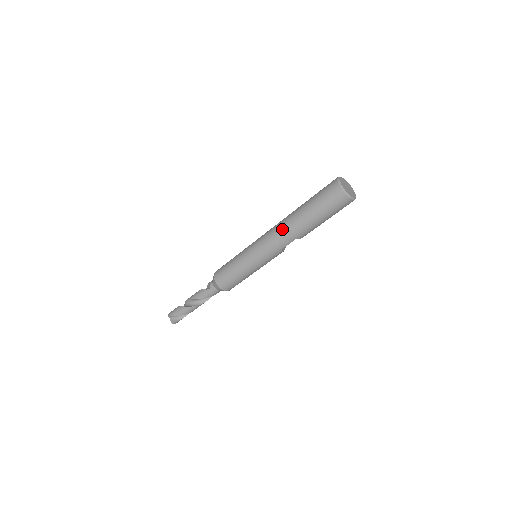
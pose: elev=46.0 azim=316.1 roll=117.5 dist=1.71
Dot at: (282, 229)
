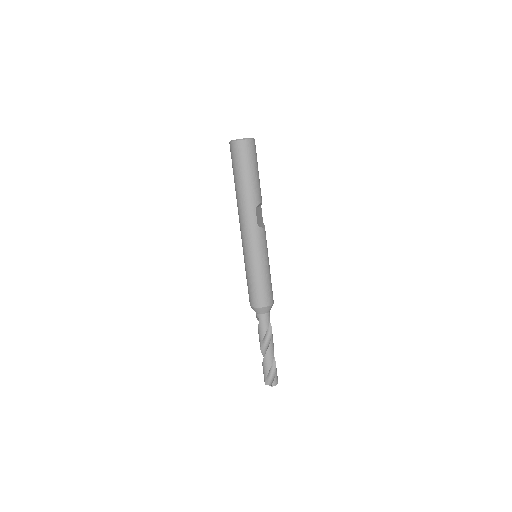
Dot at: (240, 212)
